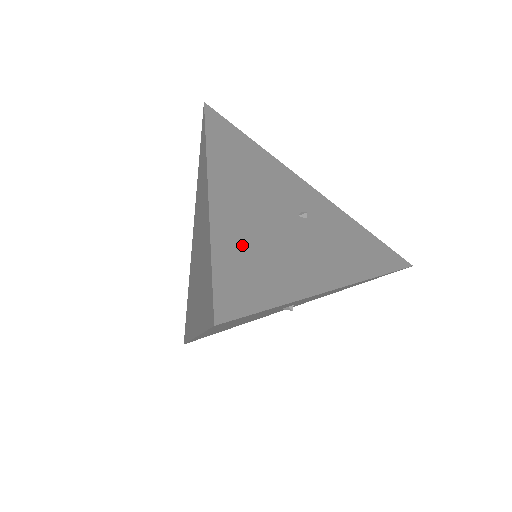
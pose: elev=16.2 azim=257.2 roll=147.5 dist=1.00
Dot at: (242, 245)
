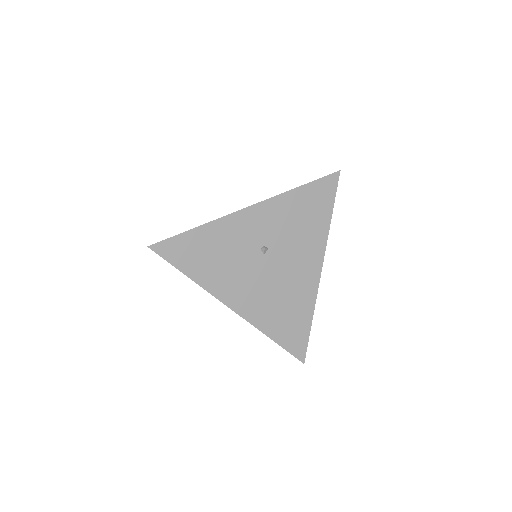
Dot at: occluded
